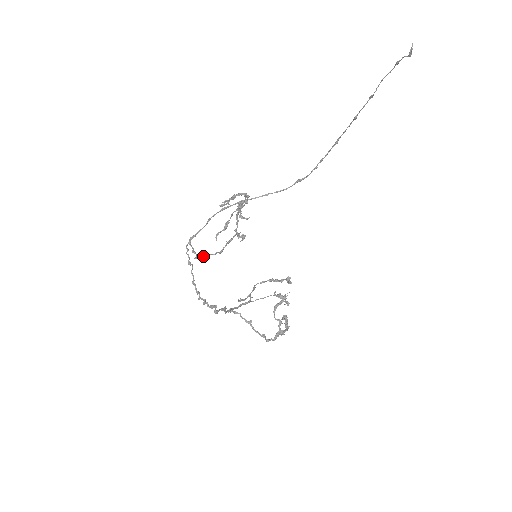
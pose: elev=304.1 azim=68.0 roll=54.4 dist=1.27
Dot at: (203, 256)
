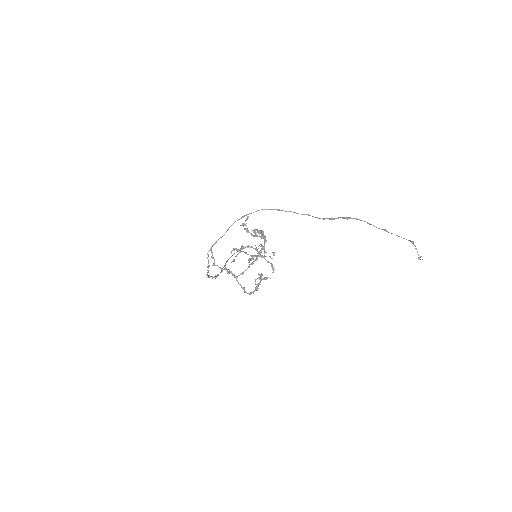
Dot at: (220, 268)
